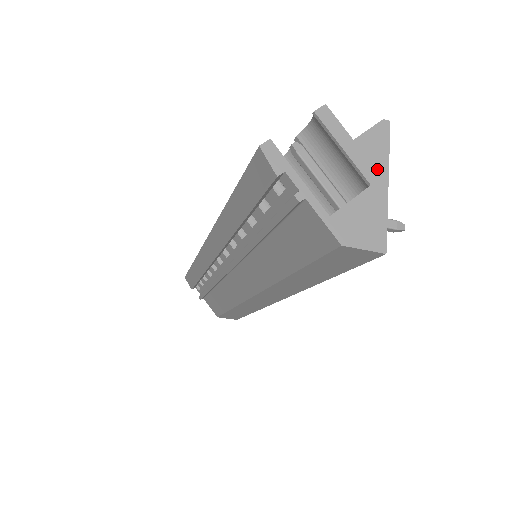
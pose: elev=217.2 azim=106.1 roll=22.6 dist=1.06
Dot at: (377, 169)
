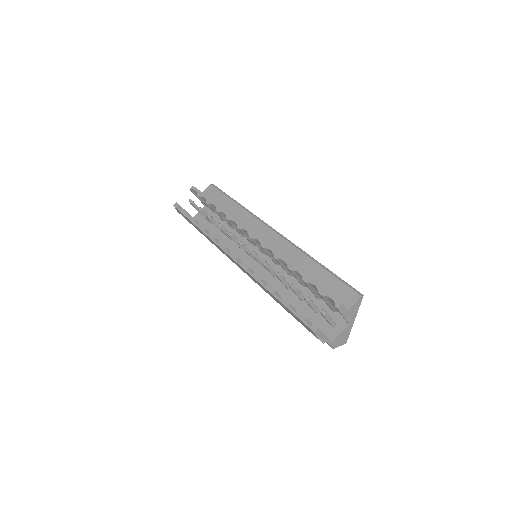
Dot at: (353, 317)
